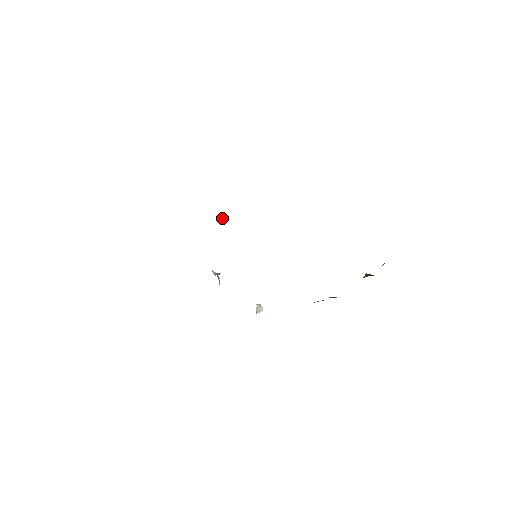
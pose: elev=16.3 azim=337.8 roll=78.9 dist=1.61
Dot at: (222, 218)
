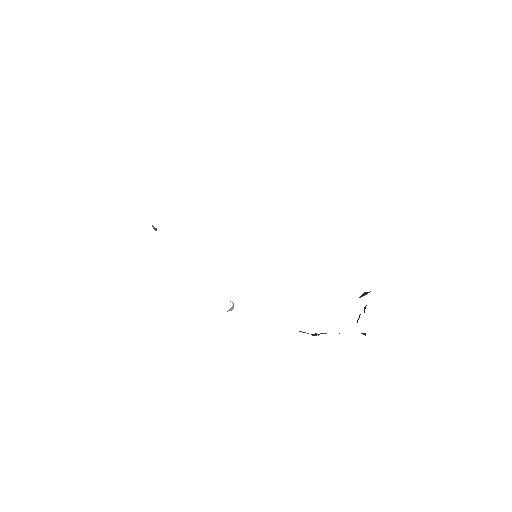
Dot at: occluded
